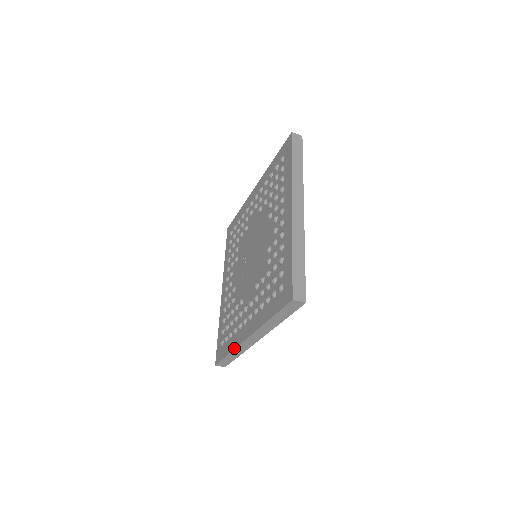
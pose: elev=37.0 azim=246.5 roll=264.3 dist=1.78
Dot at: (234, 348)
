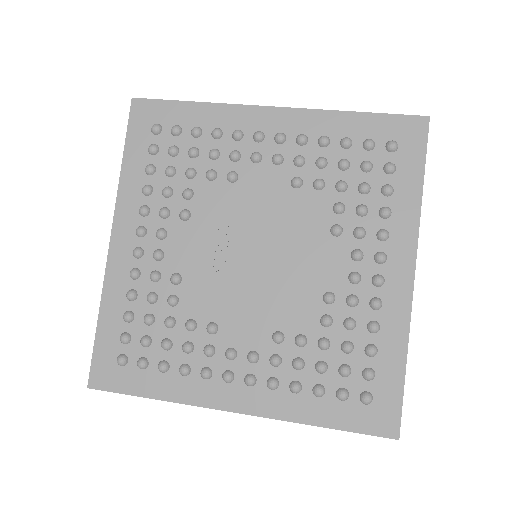
Dot at: (180, 402)
